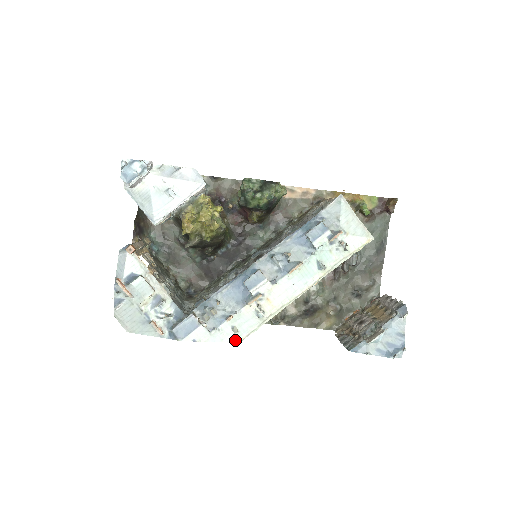
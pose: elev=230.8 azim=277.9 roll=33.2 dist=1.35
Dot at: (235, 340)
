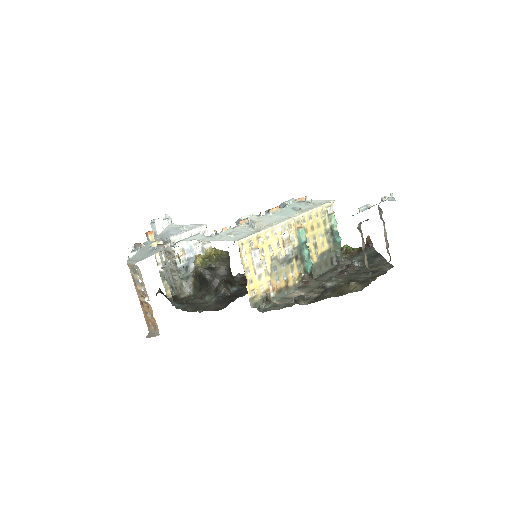
Dot at: (233, 240)
